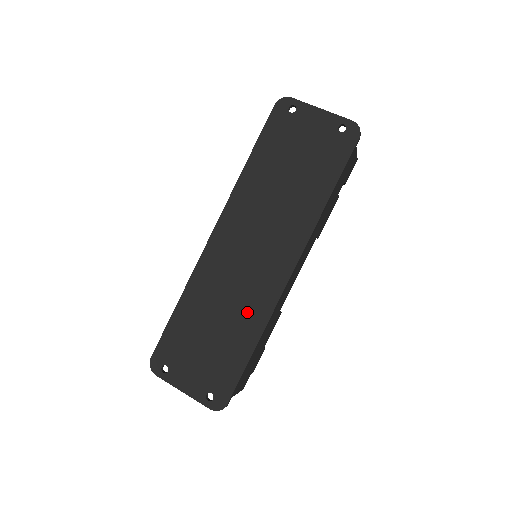
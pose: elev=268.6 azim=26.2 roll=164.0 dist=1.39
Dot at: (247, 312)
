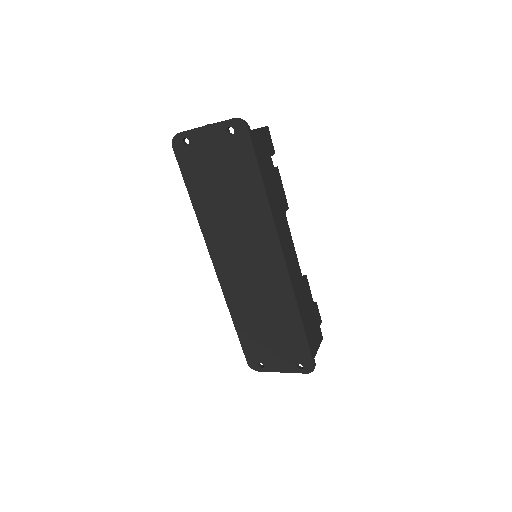
Dot at: (278, 304)
